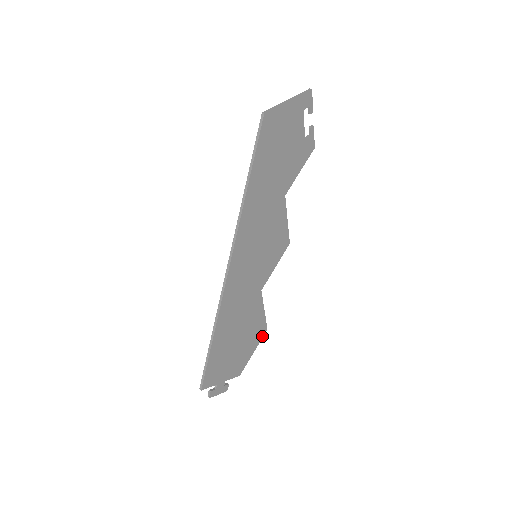
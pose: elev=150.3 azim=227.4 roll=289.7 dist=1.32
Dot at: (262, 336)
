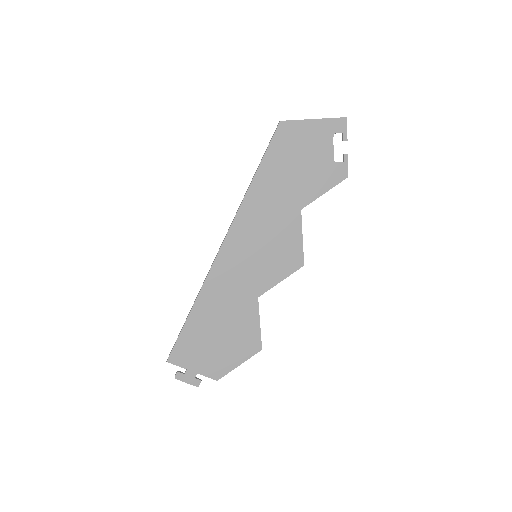
Dot at: (254, 353)
